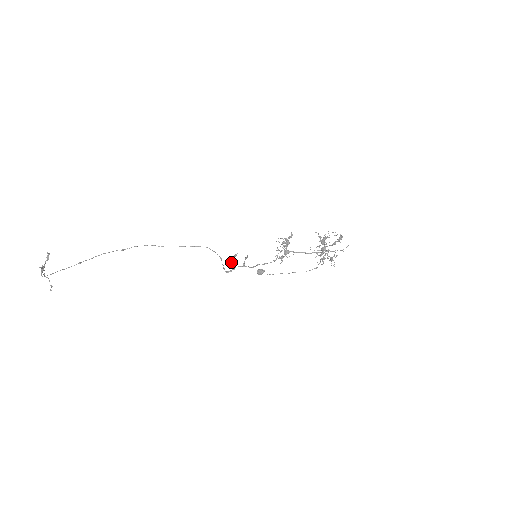
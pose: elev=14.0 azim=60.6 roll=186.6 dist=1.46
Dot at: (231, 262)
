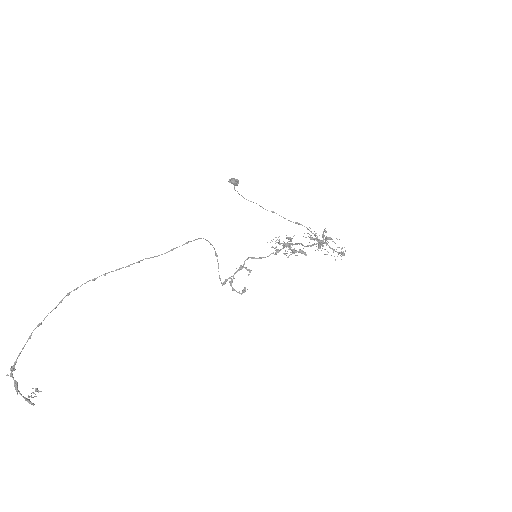
Dot at: occluded
